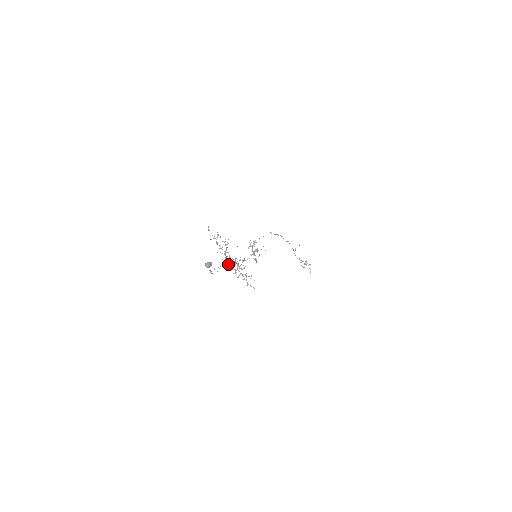
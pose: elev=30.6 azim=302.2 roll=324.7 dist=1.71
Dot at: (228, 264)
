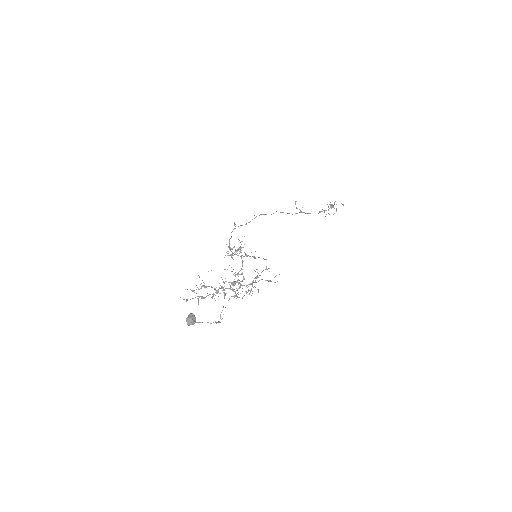
Dot at: (235, 296)
